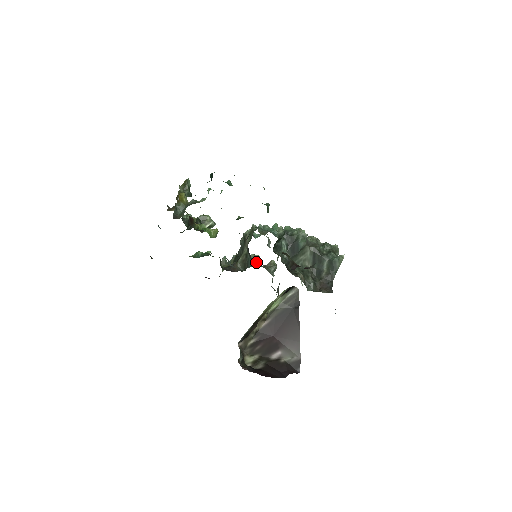
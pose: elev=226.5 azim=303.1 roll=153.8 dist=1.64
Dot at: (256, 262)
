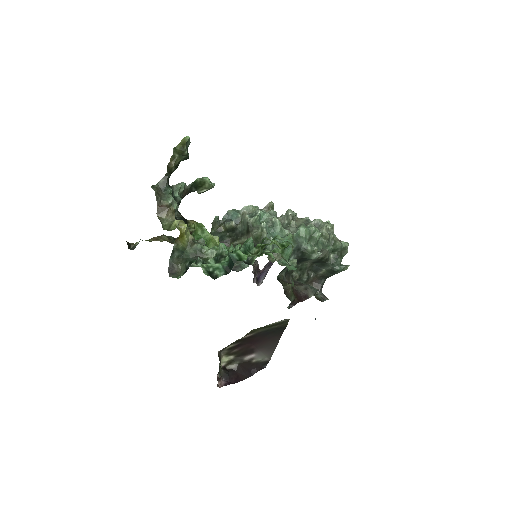
Dot at: occluded
